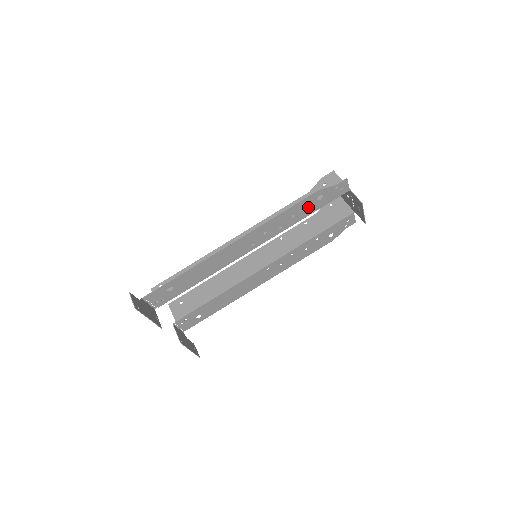
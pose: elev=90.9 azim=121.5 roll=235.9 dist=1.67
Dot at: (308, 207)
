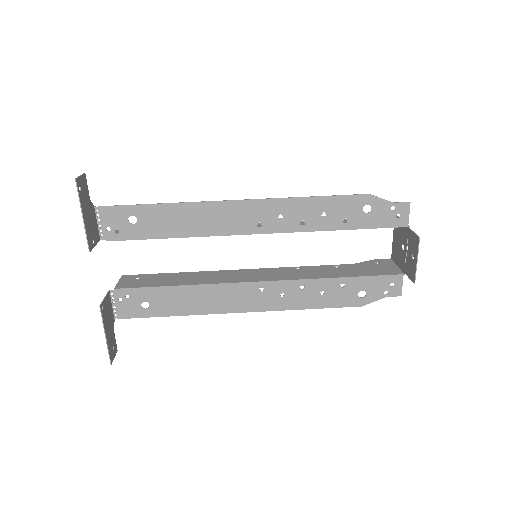
Dot at: (347, 214)
